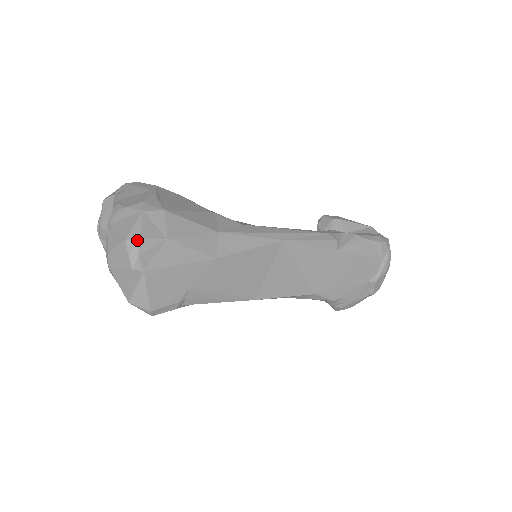
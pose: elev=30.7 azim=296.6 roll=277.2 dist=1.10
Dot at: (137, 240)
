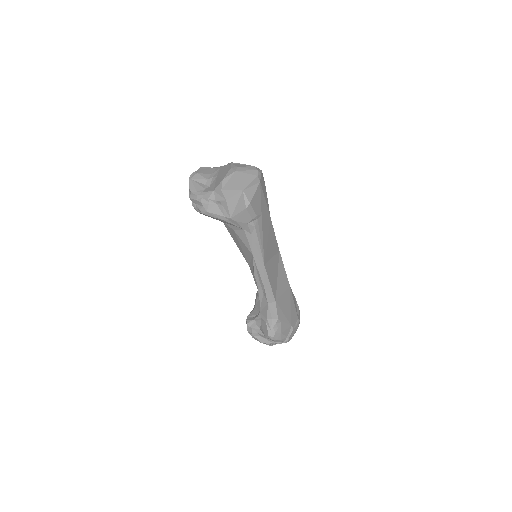
Dot at: (261, 170)
